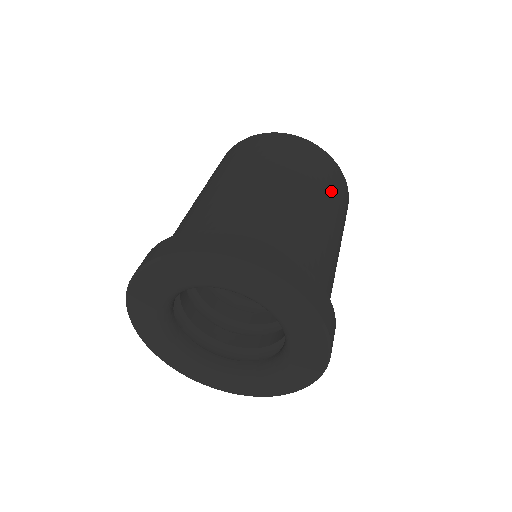
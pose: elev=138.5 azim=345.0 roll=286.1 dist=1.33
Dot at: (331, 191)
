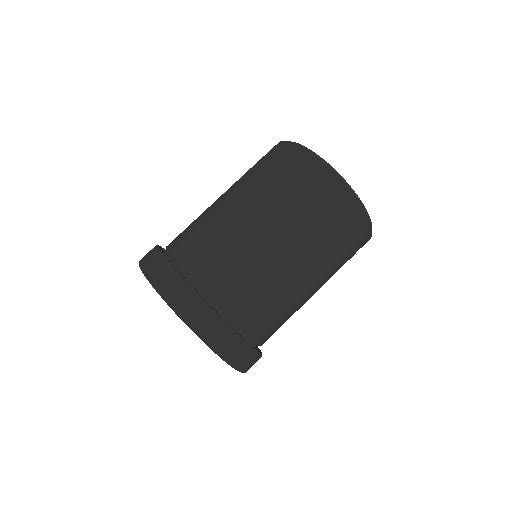
Dot at: occluded
